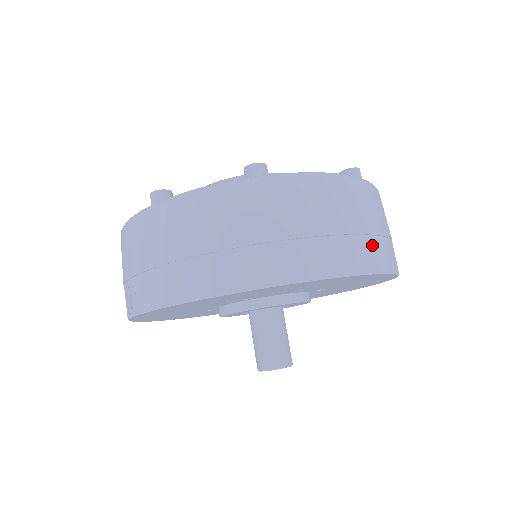
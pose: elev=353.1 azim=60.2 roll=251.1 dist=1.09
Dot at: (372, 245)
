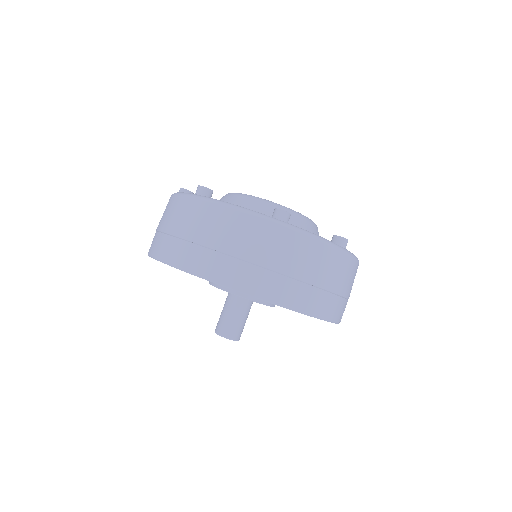
Dot at: (240, 268)
